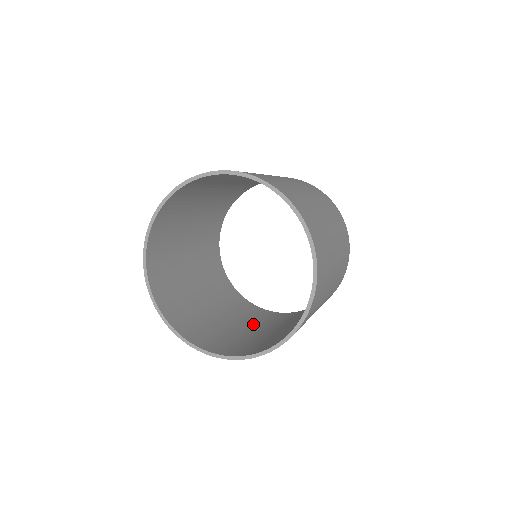
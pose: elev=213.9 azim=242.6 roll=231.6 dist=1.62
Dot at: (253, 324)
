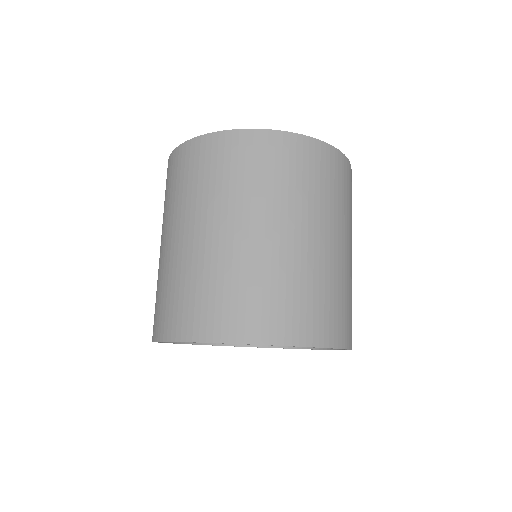
Dot at: occluded
